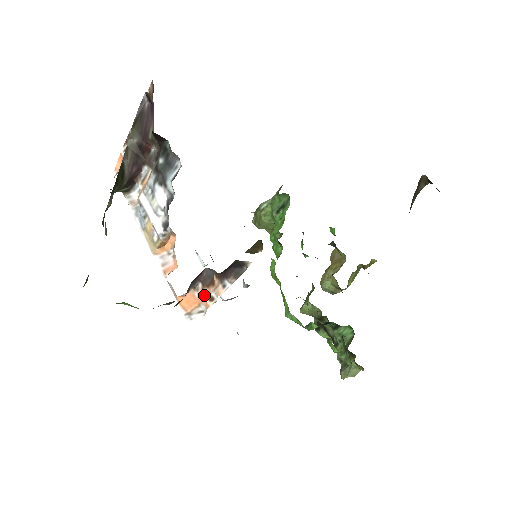
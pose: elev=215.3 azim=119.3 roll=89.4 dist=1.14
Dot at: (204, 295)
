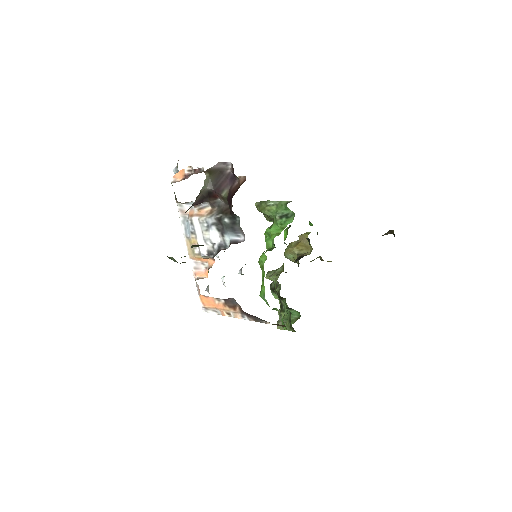
Dot at: (224, 308)
